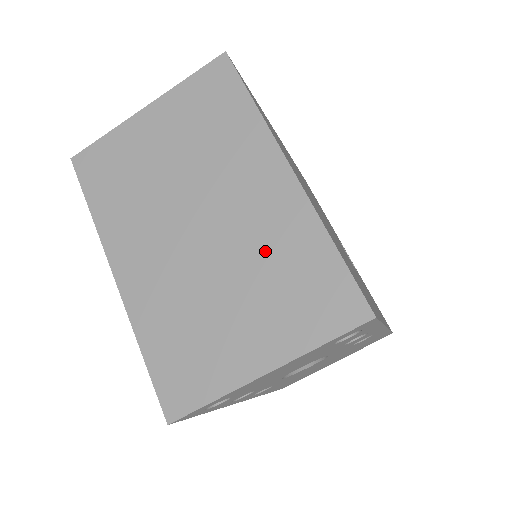
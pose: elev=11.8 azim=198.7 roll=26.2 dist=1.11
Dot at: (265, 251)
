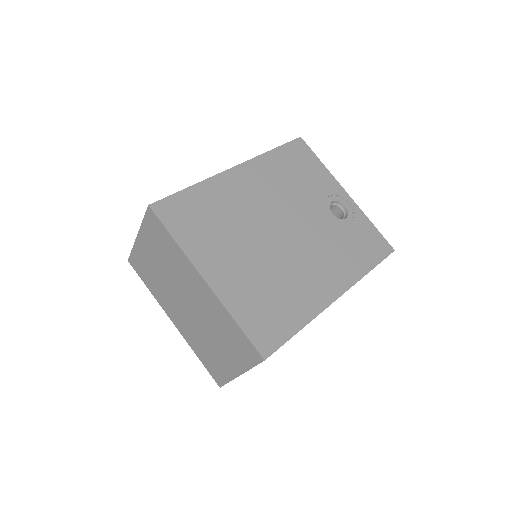
Dot at: (215, 322)
